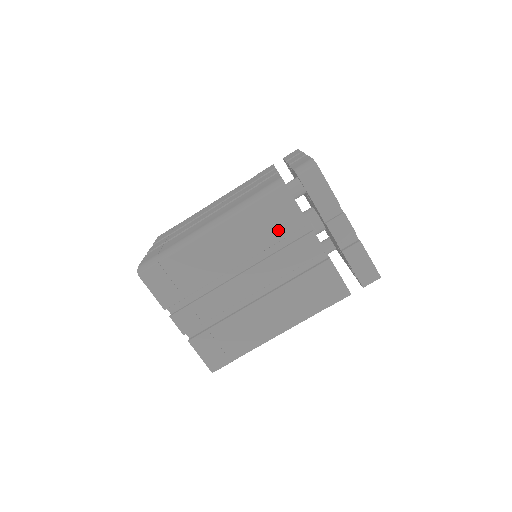
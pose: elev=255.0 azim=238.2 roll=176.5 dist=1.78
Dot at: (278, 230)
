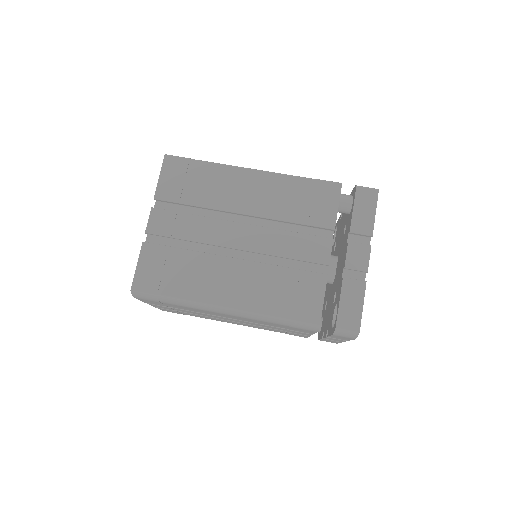
Dot at: (305, 214)
